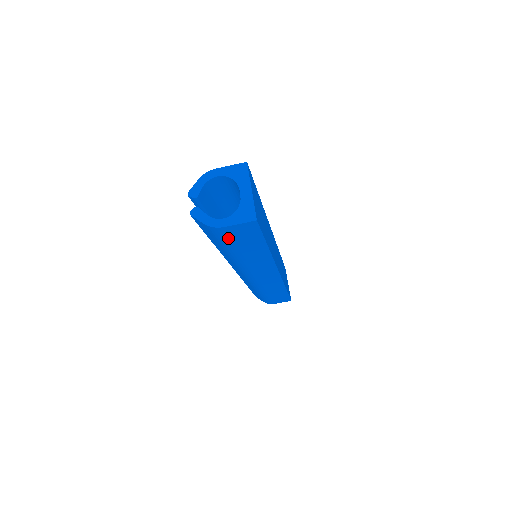
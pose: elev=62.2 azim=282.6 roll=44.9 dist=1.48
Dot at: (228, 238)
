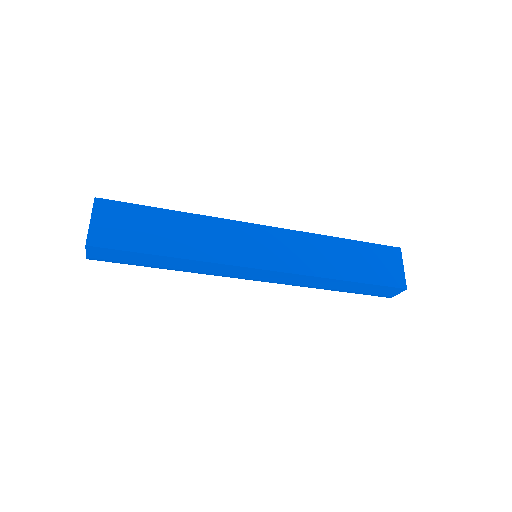
Dot at: (115, 262)
